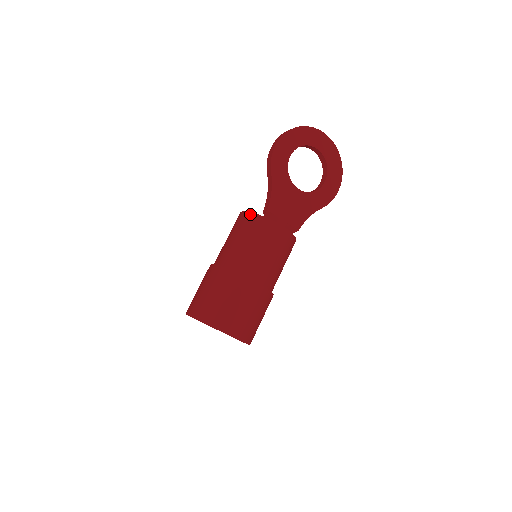
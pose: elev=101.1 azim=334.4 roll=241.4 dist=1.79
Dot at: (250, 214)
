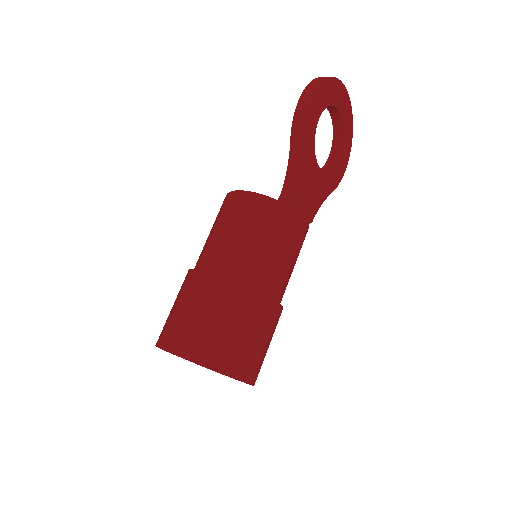
Dot at: (265, 198)
